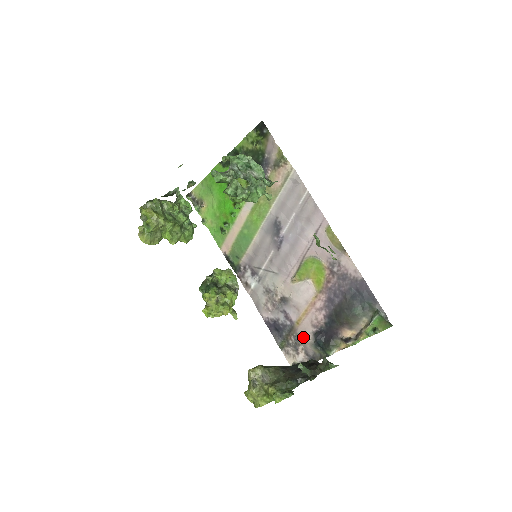
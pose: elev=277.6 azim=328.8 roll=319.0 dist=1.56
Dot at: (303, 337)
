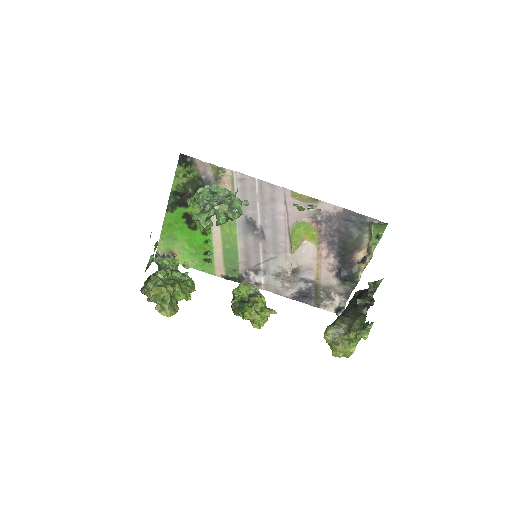
Dot at: (329, 285)
